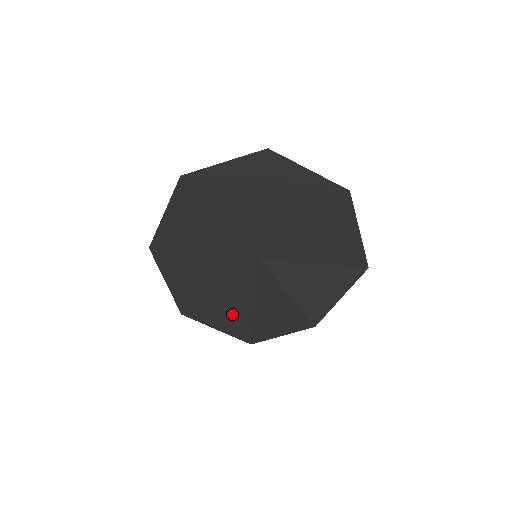
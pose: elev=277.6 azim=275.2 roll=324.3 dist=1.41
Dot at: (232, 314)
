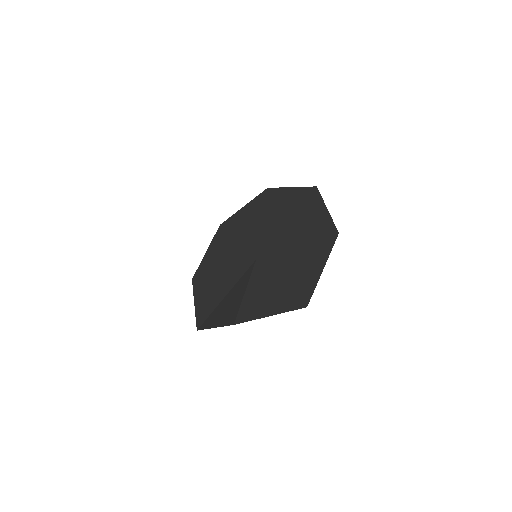
Dot at: (211, 296)
